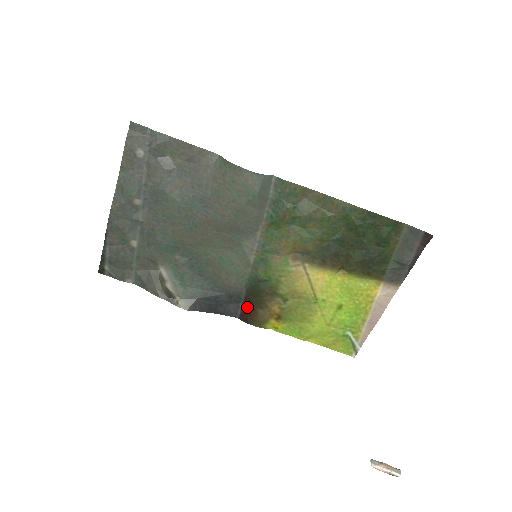
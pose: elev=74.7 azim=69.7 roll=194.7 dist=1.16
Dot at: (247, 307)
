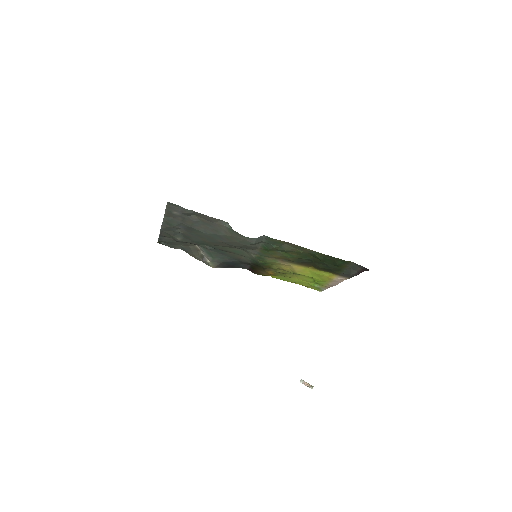
Dot at: (253, 268)
